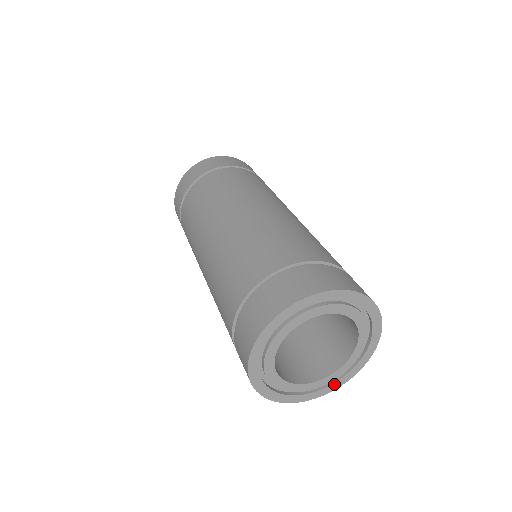
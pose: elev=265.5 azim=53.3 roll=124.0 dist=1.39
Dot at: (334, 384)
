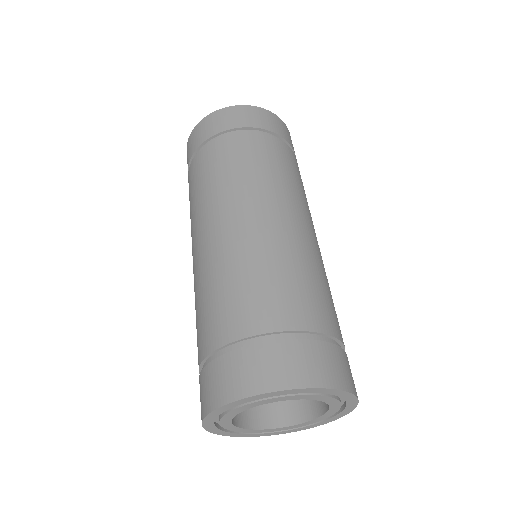
Dot at: (303, 427)
